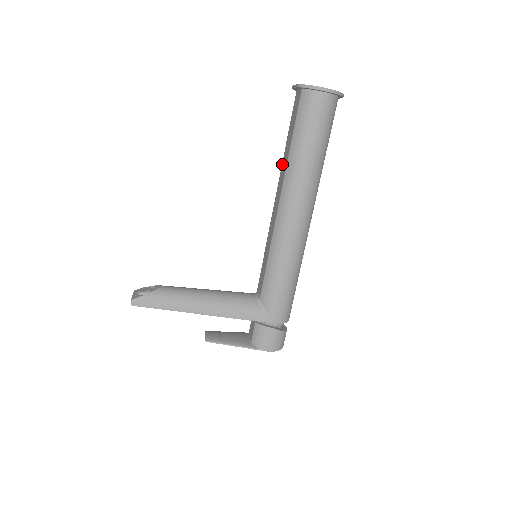
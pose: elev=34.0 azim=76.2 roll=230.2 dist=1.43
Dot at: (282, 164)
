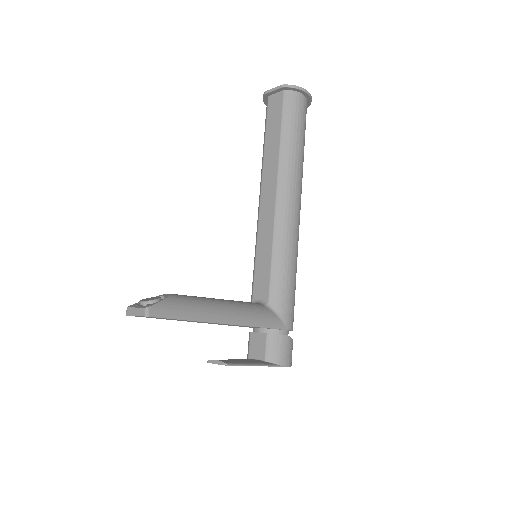
Dot at: (265, 162)
